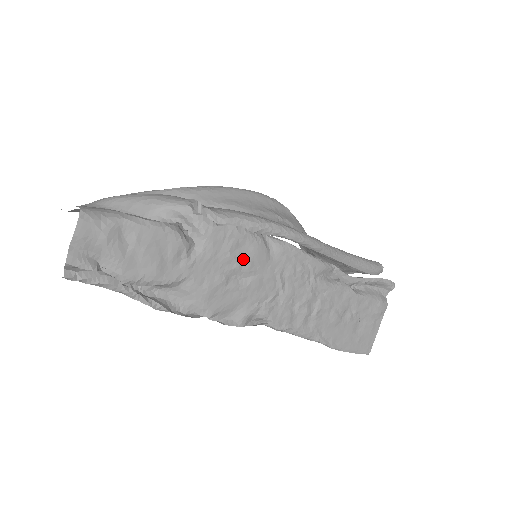
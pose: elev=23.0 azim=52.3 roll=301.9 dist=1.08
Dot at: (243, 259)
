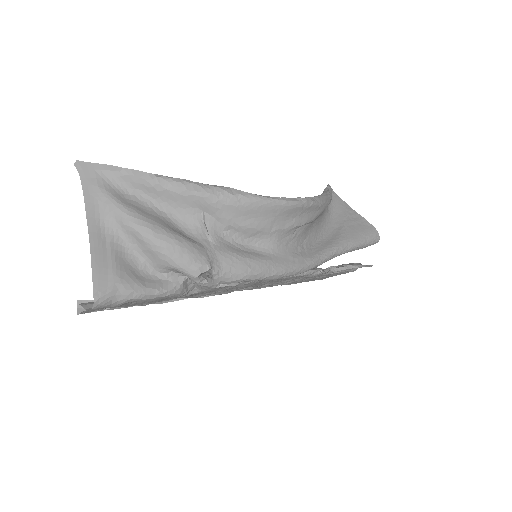
Dot at: (235, 288)
